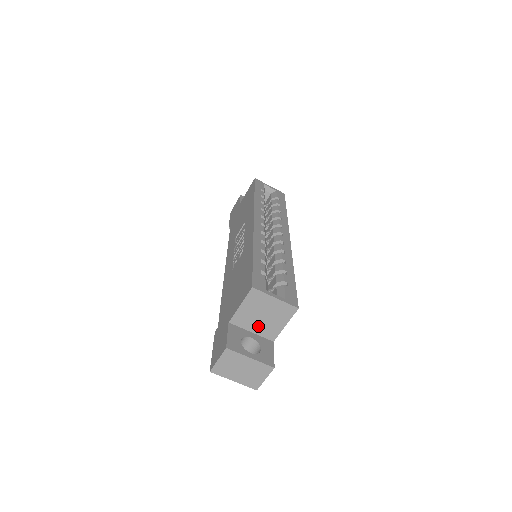
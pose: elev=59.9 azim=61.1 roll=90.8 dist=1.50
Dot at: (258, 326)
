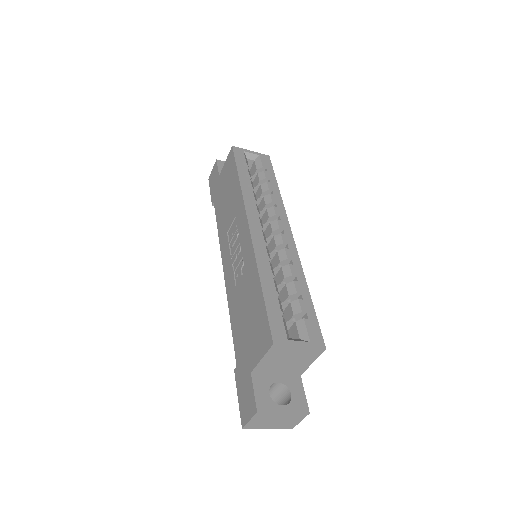
Dot at: (283, 369)
